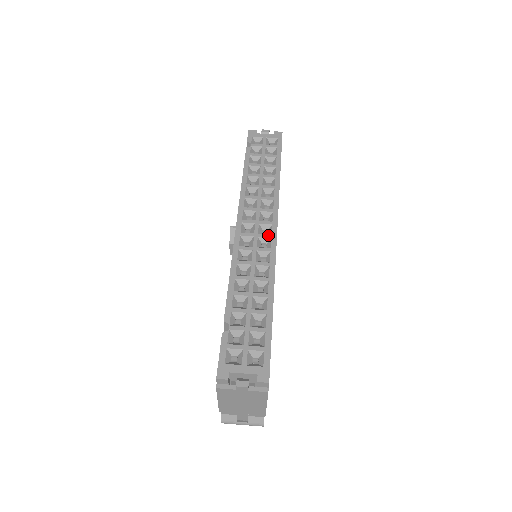
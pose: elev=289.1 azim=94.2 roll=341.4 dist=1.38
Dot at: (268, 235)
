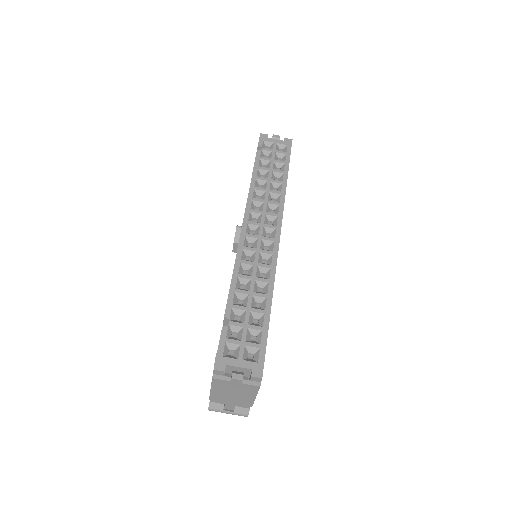
Dot at: (271, 238)
